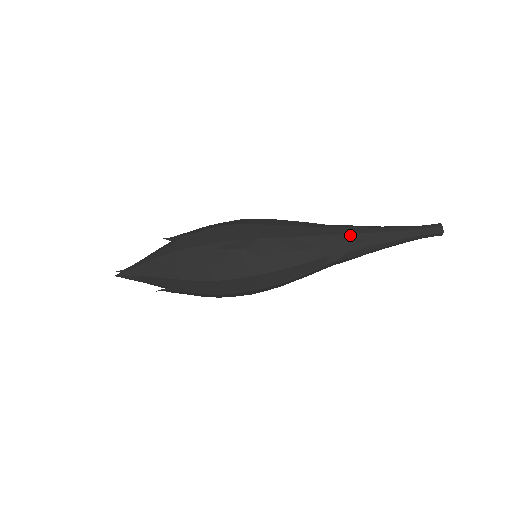
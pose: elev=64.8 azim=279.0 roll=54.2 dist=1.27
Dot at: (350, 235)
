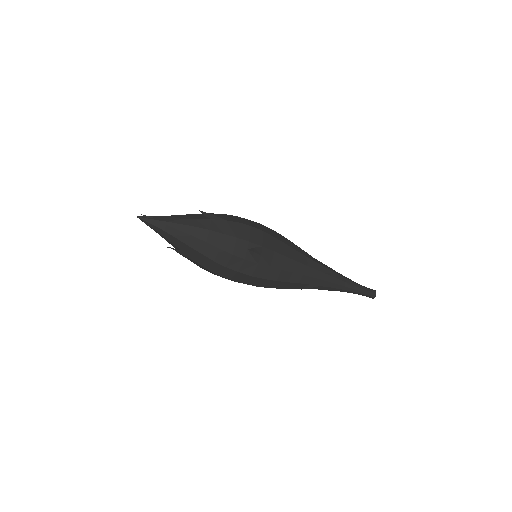
Dot at: (327, 275)
